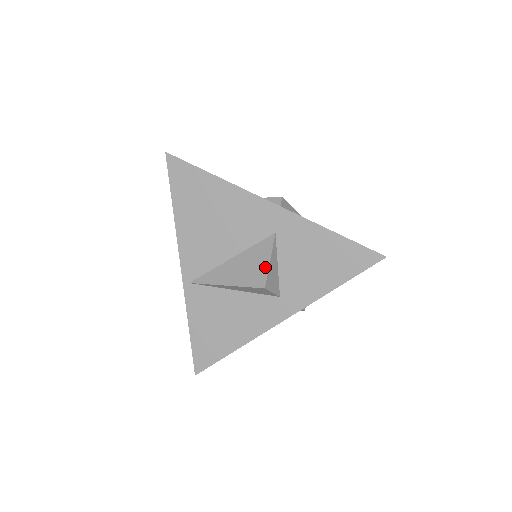
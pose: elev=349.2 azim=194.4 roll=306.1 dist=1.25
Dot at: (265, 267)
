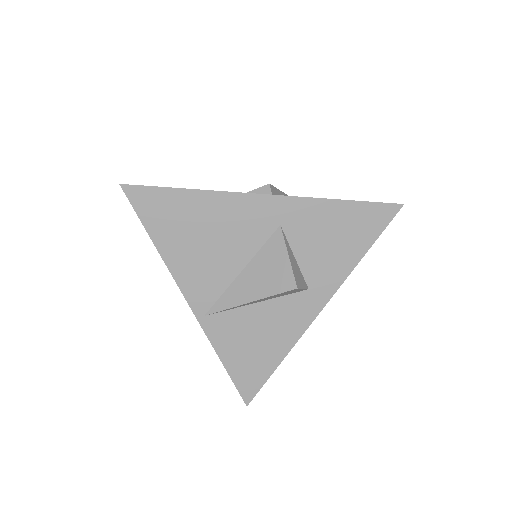
Dot at: (286, 266)
